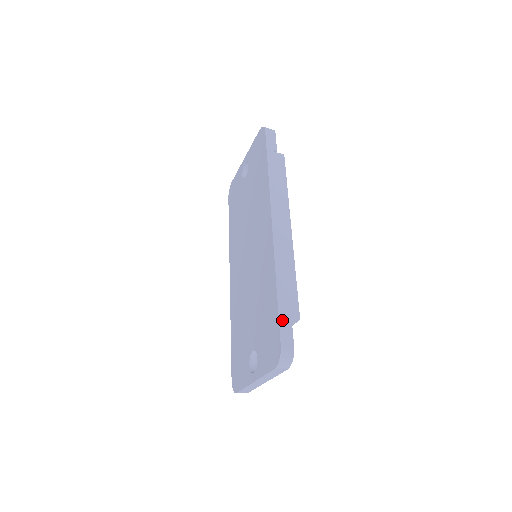
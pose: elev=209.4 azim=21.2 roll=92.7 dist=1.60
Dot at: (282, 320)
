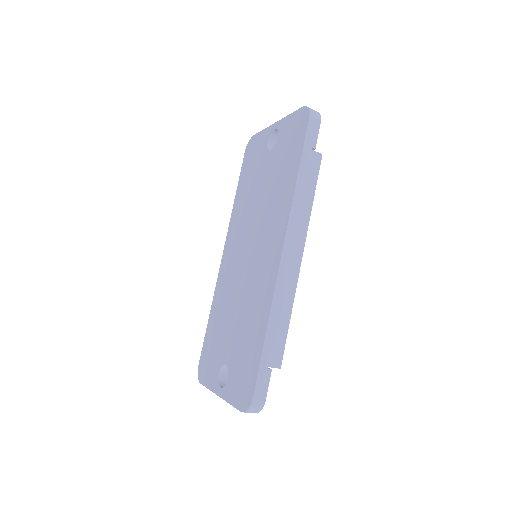
Dot at: (262, 370)
